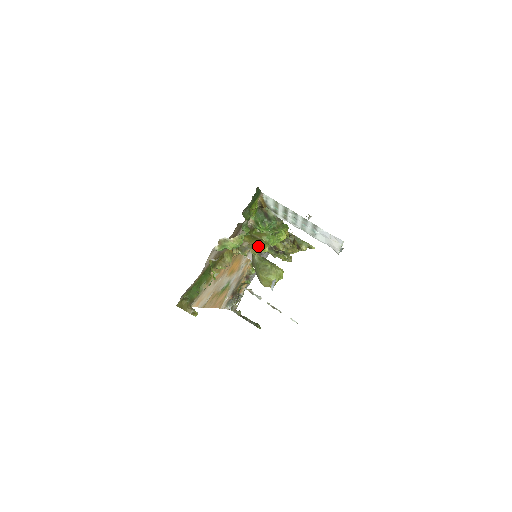
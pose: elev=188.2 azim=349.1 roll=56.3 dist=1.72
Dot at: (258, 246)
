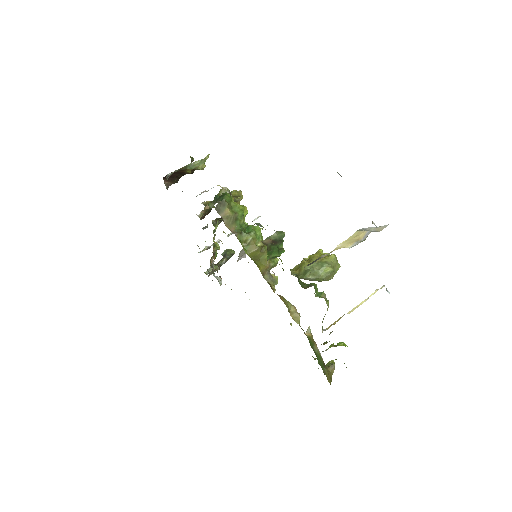
Dot at: occluded
